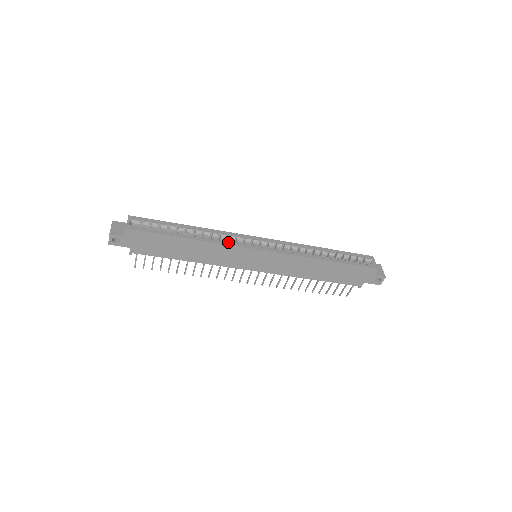
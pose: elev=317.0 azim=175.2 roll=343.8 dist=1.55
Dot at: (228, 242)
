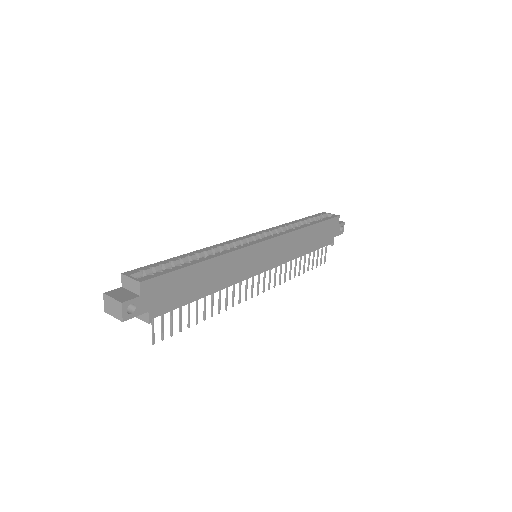
Dot at: (236, 247)
